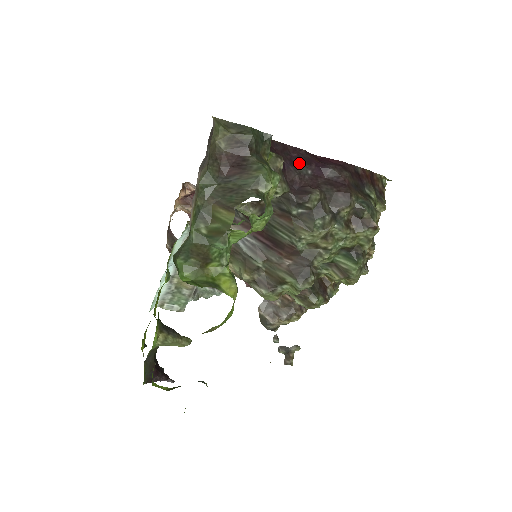
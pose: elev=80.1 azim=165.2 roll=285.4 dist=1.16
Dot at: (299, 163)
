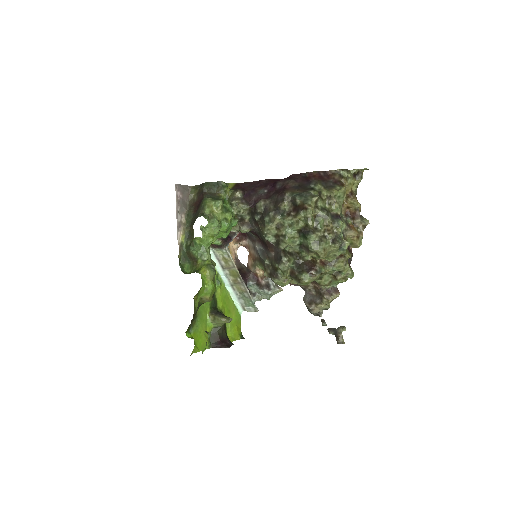
Dot at: (259, 189)
